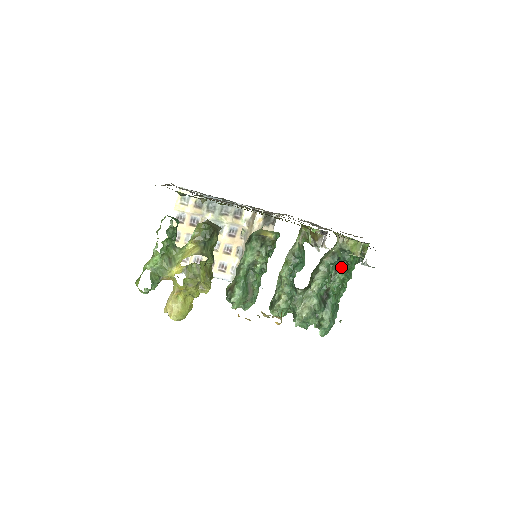
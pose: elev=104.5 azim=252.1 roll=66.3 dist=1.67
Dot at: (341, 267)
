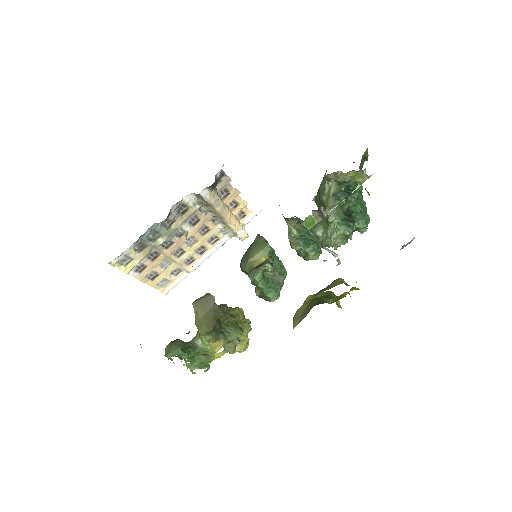
Dot at: (349, 191)
